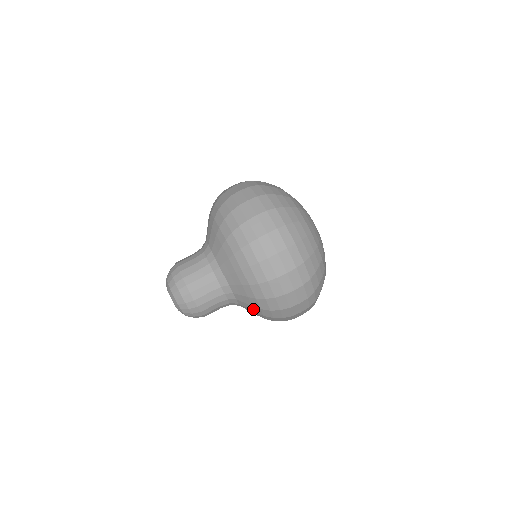
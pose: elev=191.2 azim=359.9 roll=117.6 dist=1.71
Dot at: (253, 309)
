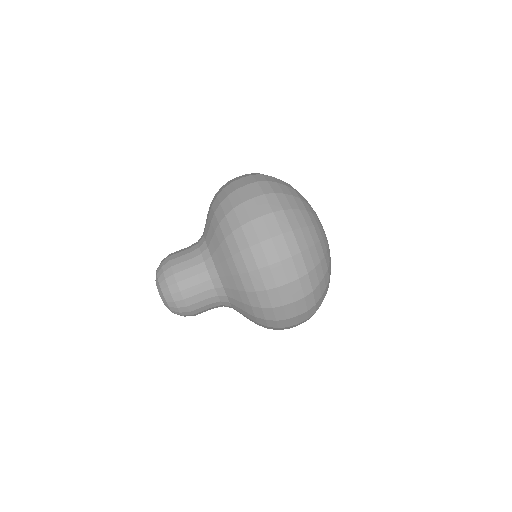
Dot at: occluded
